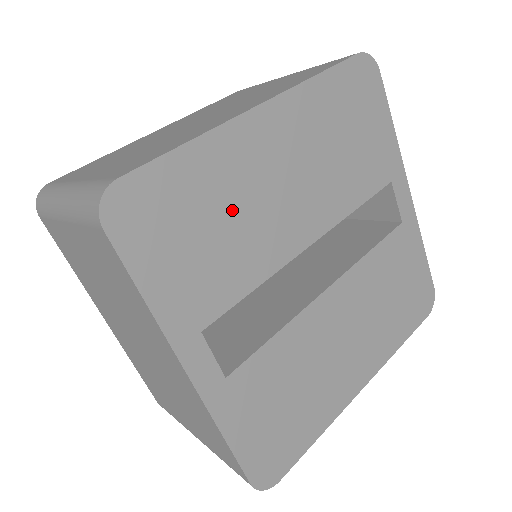
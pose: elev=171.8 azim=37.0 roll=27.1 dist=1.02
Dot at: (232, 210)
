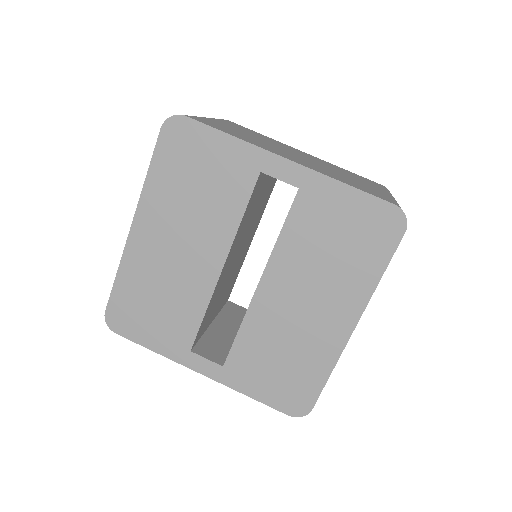
Dot at: (160, 286)
